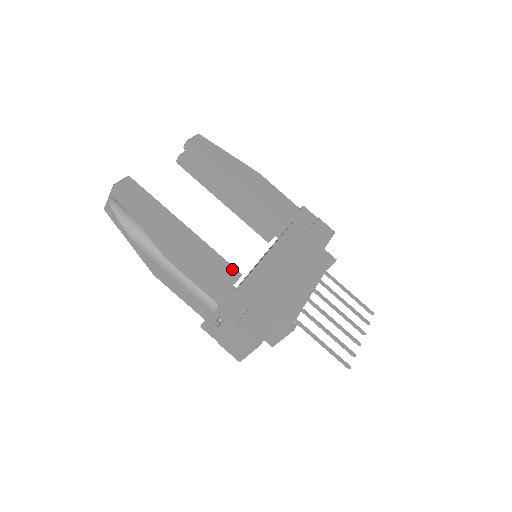
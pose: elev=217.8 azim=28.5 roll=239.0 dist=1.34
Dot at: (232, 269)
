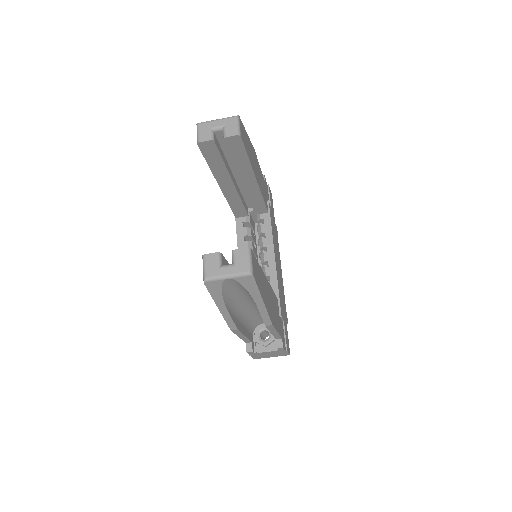
Dot at: occluded
